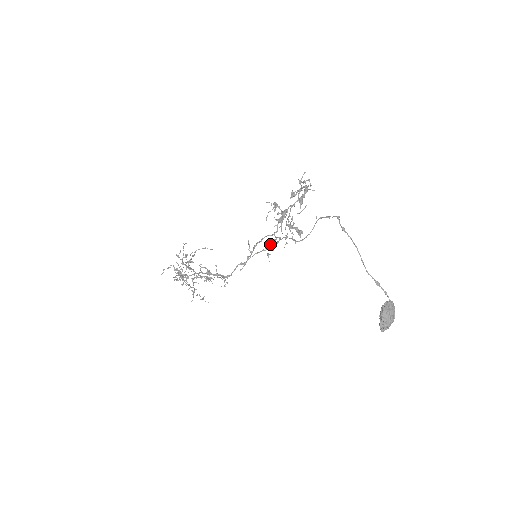
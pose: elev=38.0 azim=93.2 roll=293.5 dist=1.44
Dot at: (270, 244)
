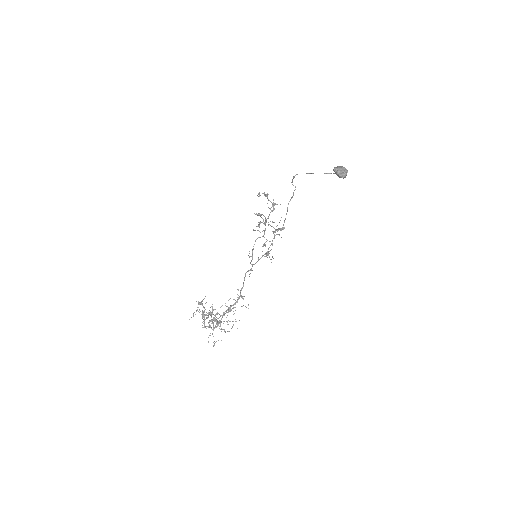
Dot at: (263, 244)
